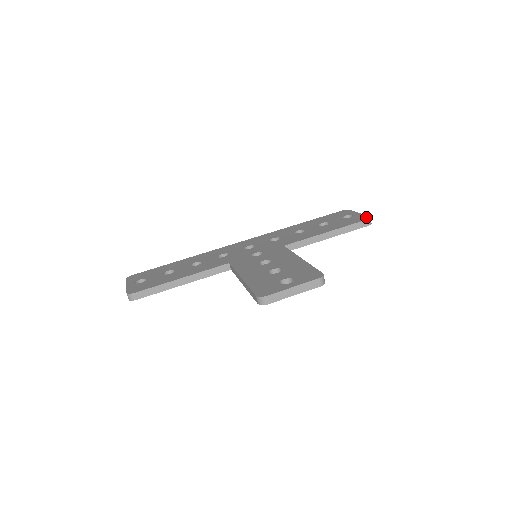
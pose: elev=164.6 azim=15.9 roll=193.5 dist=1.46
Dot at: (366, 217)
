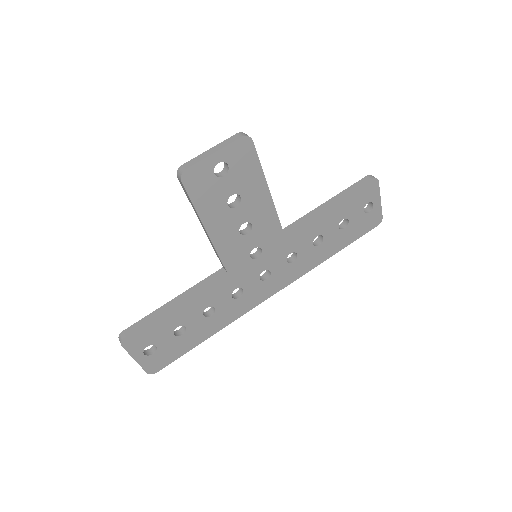
Dot at: occluded
